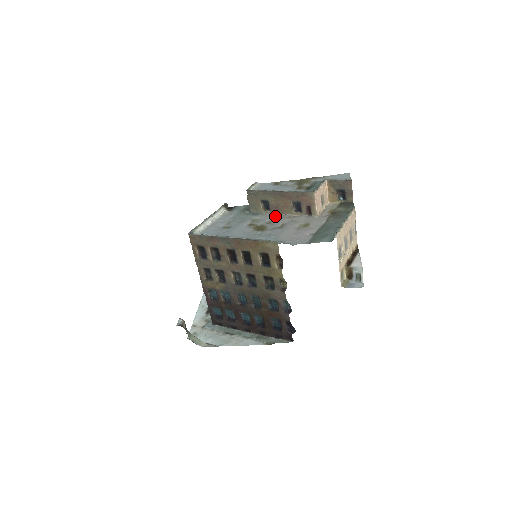
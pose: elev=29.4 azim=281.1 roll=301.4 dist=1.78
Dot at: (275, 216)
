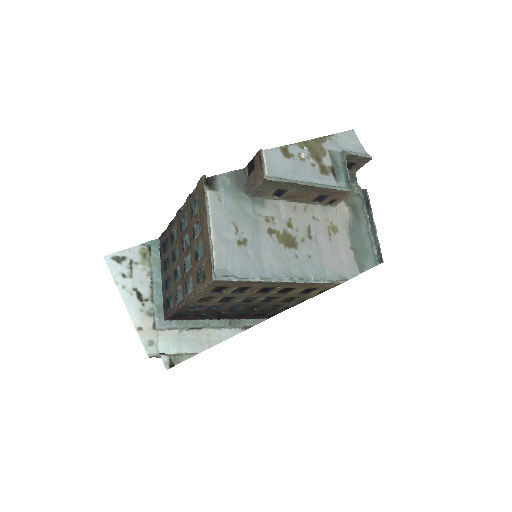
Dot at: (289, 208)
